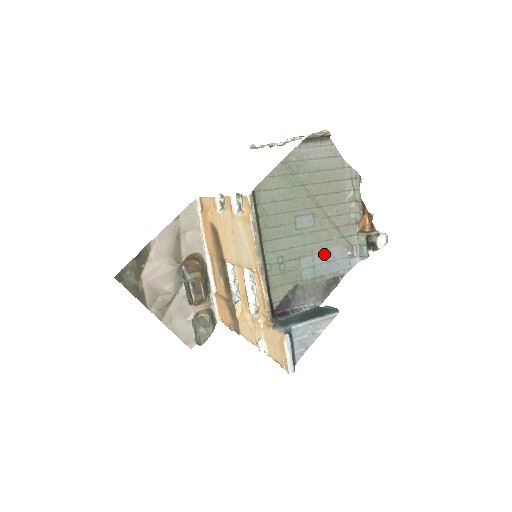
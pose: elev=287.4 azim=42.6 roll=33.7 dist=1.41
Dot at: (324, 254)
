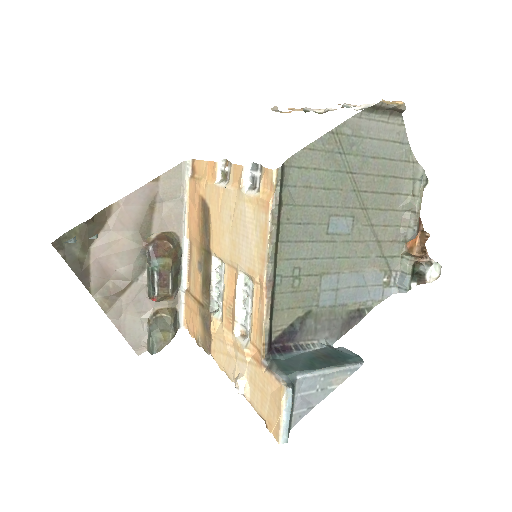
Dot at: (354, 275)
